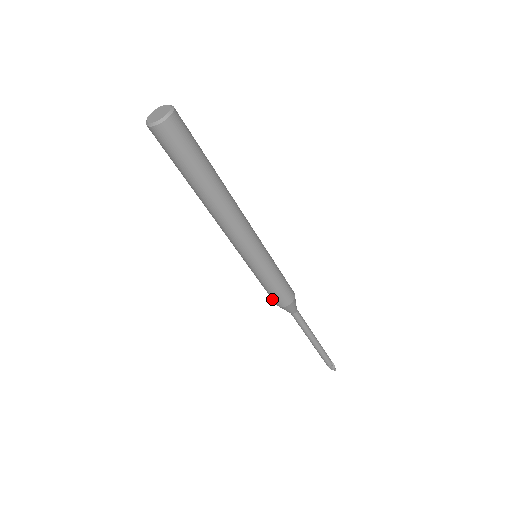
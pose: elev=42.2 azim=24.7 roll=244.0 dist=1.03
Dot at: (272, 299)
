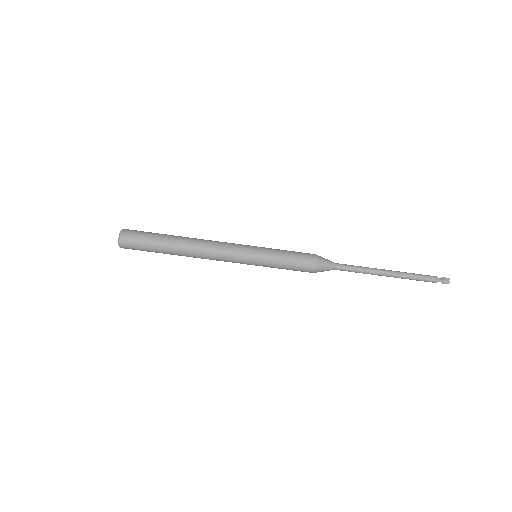
Dot at: (306, 268)
